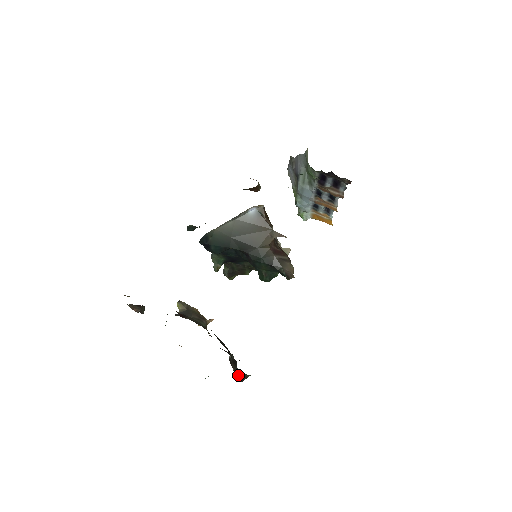
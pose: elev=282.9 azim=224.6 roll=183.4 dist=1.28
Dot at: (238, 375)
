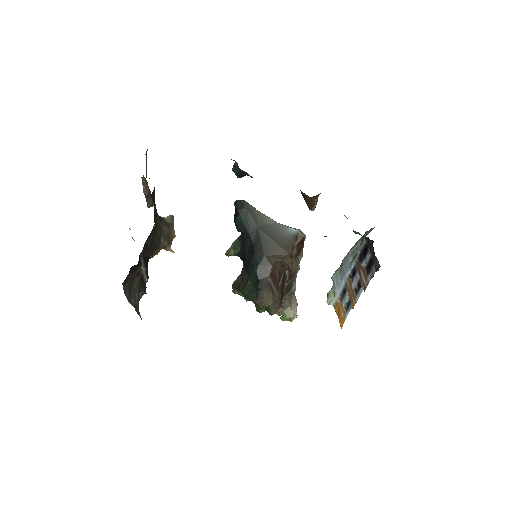
Dot at: (131, 291)
